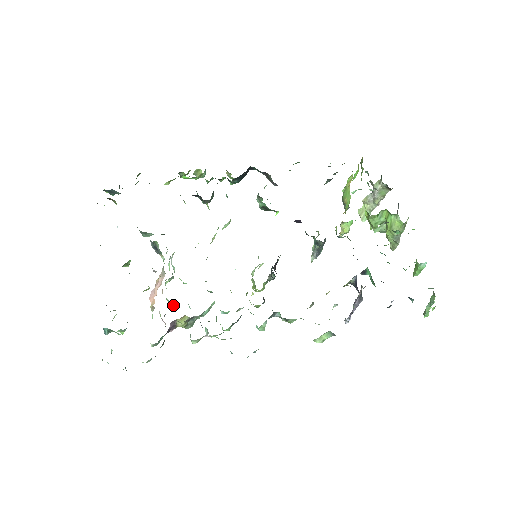
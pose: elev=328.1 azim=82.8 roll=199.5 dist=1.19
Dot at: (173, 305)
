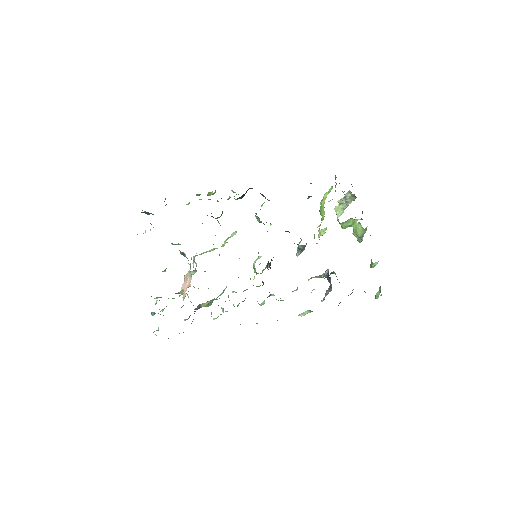
Dot at: occluded
